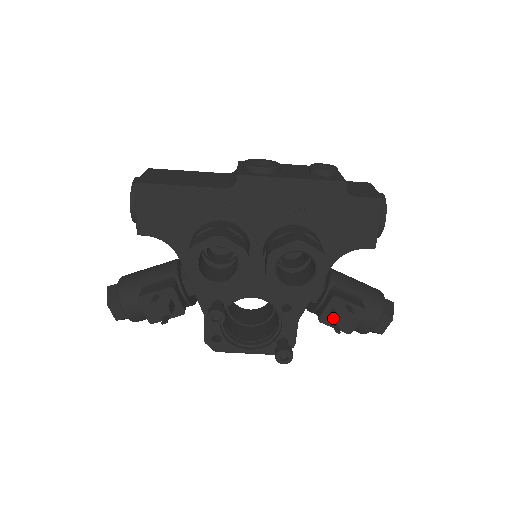
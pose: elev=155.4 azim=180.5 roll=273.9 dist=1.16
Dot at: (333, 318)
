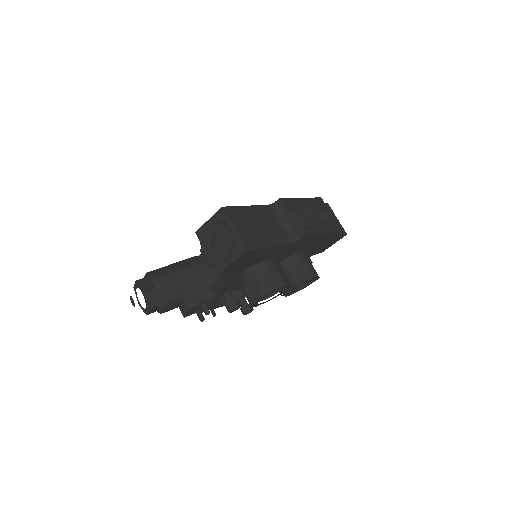
Dot at: occluded
